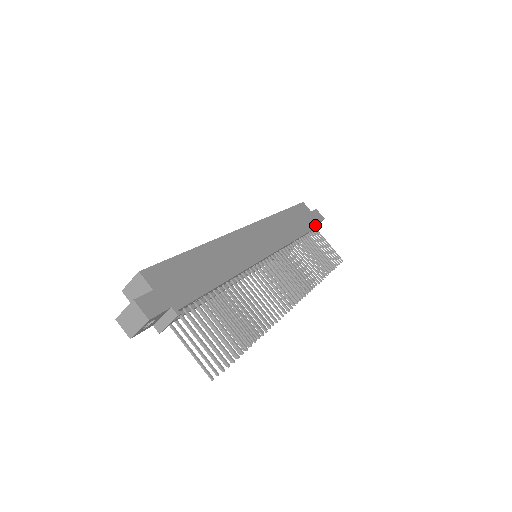
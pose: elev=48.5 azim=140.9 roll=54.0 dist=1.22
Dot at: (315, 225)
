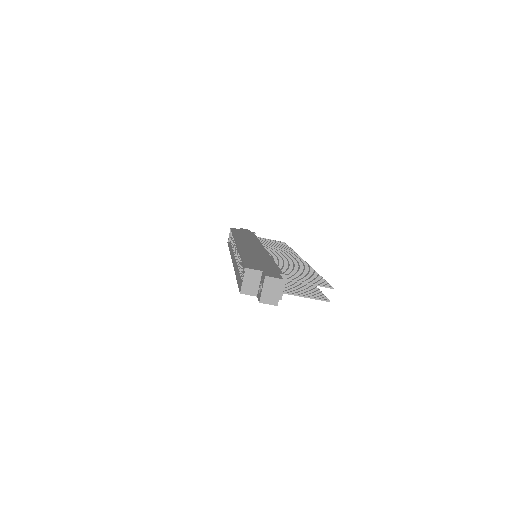
Dot at: (252, 233)
